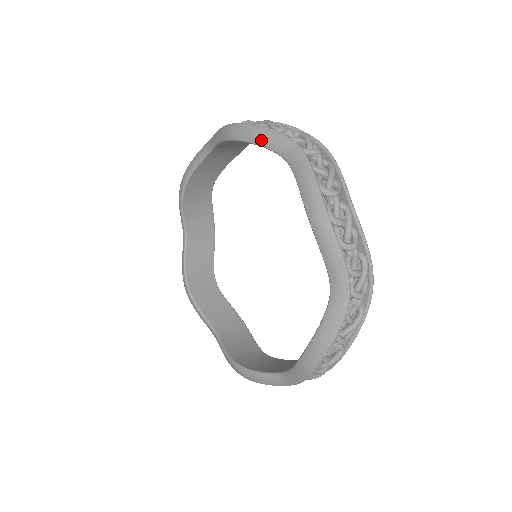
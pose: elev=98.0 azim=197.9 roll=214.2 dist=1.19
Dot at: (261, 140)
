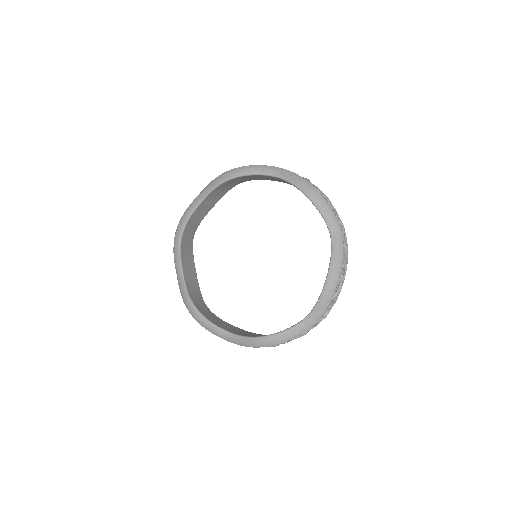
Dot at: (325, 214)
